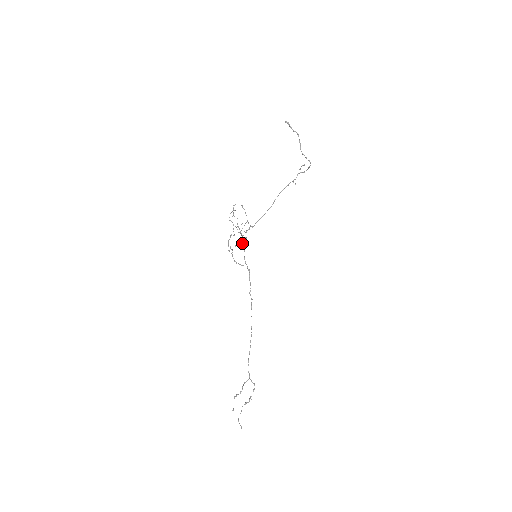
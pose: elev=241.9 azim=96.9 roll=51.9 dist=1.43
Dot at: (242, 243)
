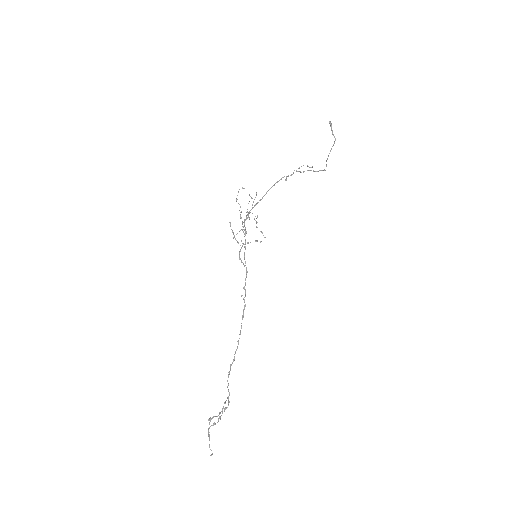
Dot at: occluded
